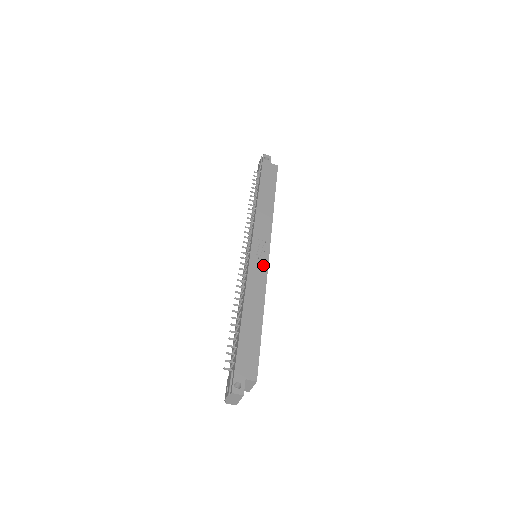
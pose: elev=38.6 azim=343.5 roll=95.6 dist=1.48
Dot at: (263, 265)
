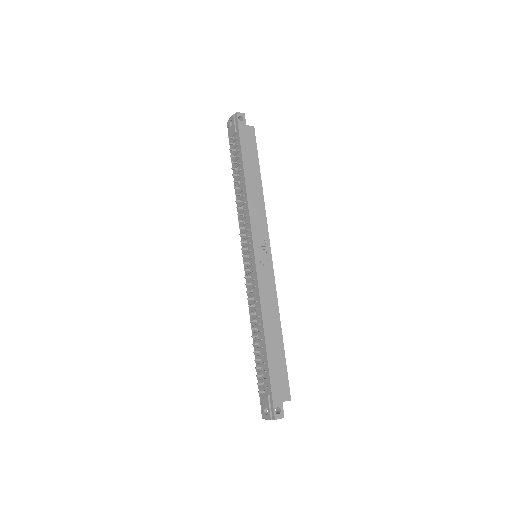
Dot at: (269, 272)
